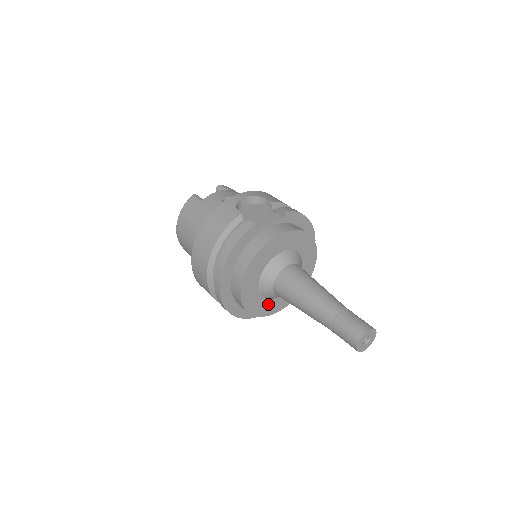
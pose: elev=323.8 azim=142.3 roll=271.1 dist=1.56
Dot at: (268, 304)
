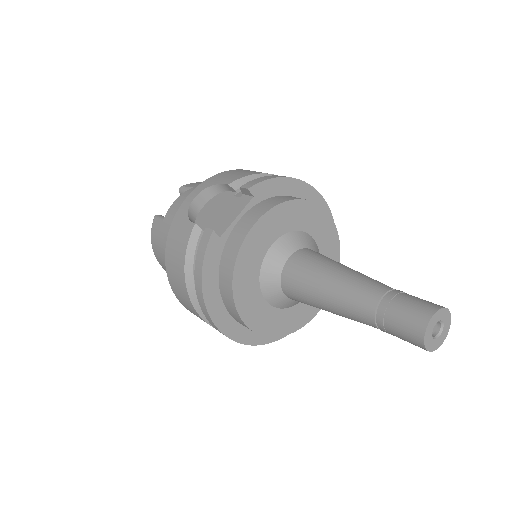
Dot at: (298, 311)
